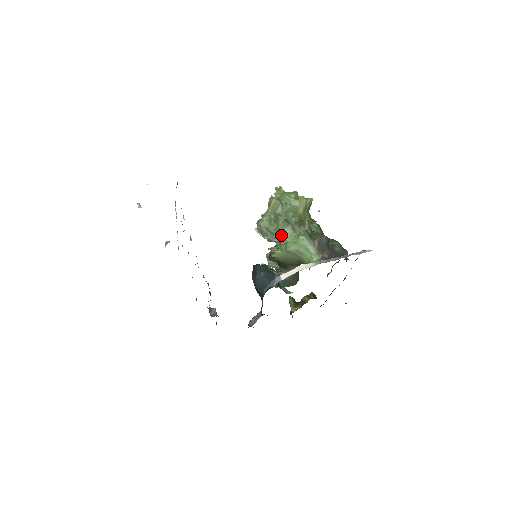
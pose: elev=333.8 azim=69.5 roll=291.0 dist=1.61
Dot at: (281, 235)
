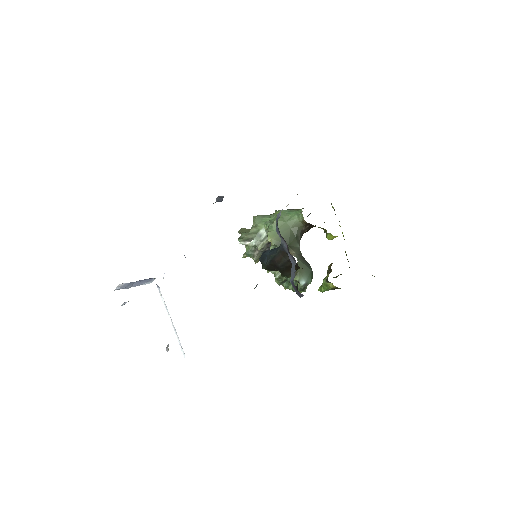
Dot at: (263, 224)
